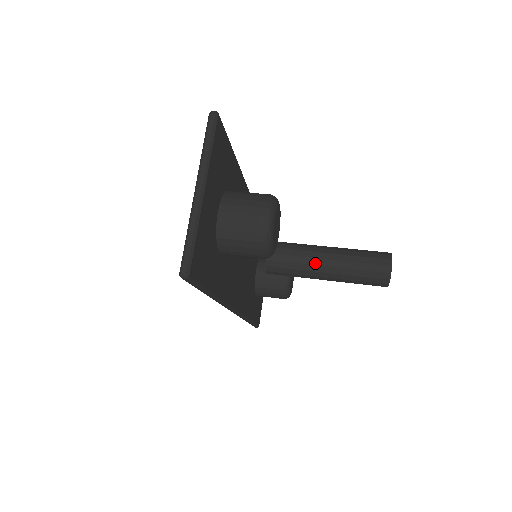
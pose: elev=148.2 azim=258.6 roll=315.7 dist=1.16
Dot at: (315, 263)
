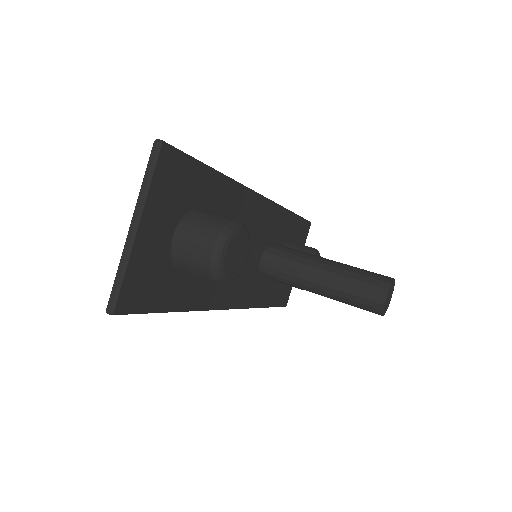
Dot at: (306, 278)
